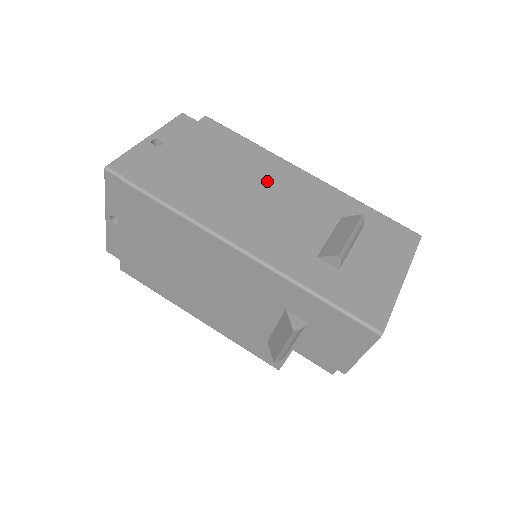
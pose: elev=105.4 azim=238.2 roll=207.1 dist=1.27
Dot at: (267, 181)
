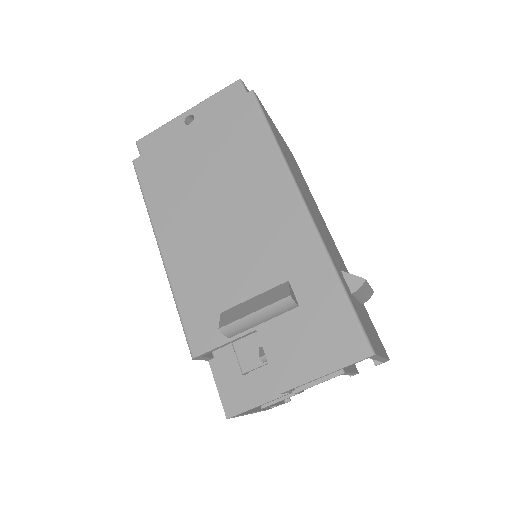
Dot at: (318, 213)
